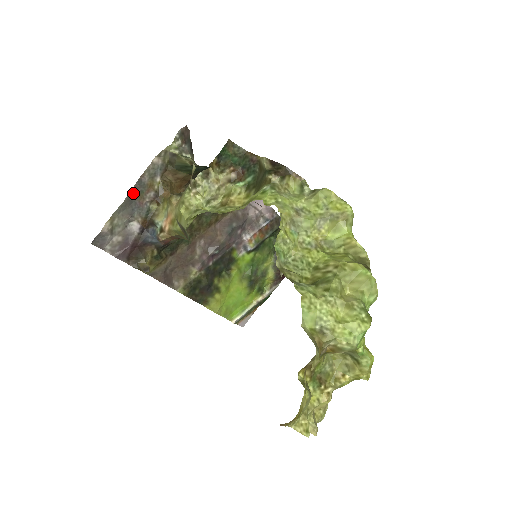
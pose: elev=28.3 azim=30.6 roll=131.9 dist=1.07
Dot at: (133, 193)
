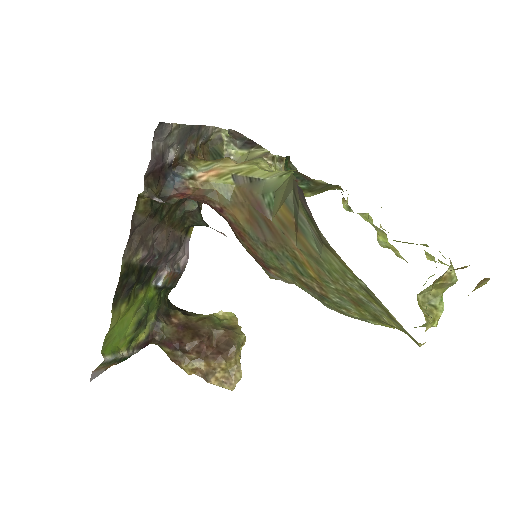
Dot at: (193, 129)
